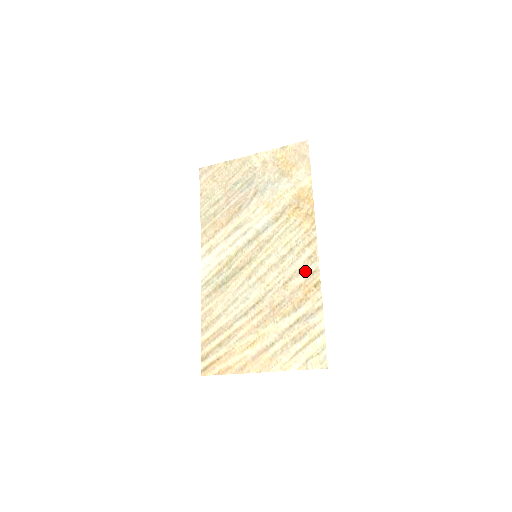
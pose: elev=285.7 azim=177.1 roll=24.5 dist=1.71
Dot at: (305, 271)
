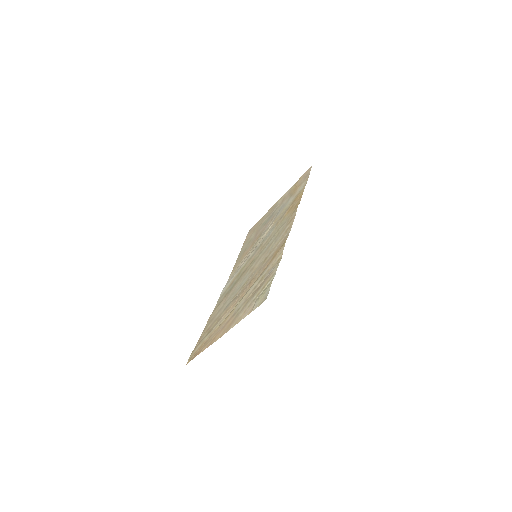
Dot at: (280, 242)
